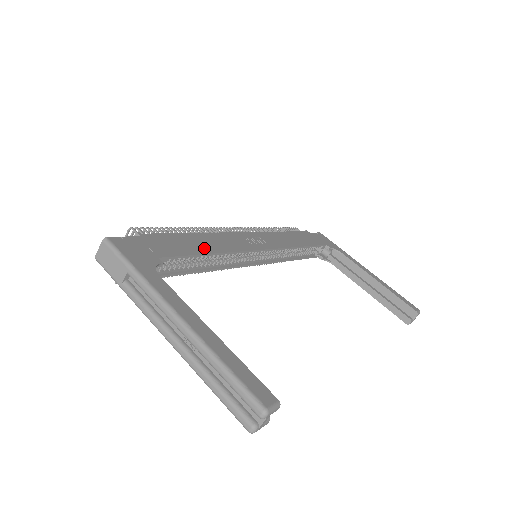
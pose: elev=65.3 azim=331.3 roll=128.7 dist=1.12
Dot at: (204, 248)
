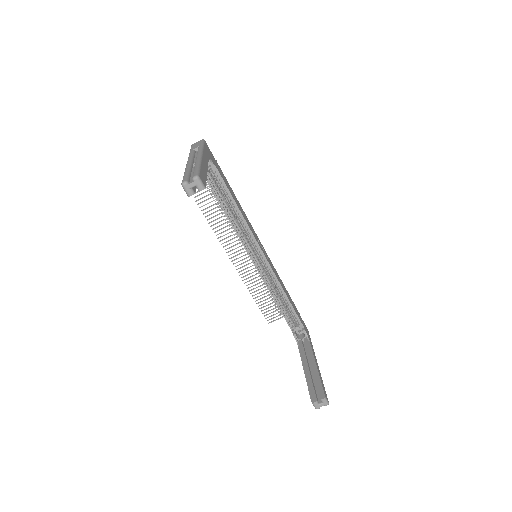
Dot at: (236, 201)
